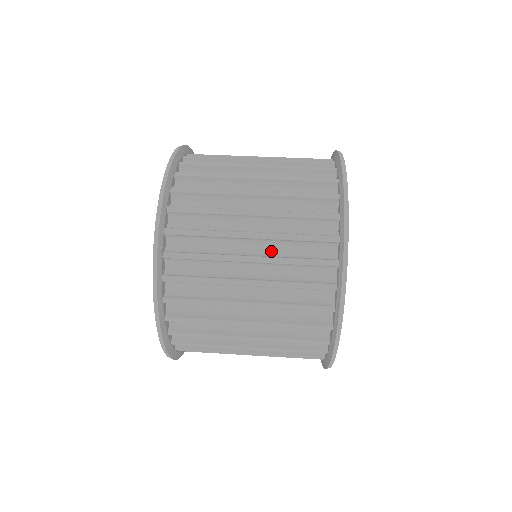
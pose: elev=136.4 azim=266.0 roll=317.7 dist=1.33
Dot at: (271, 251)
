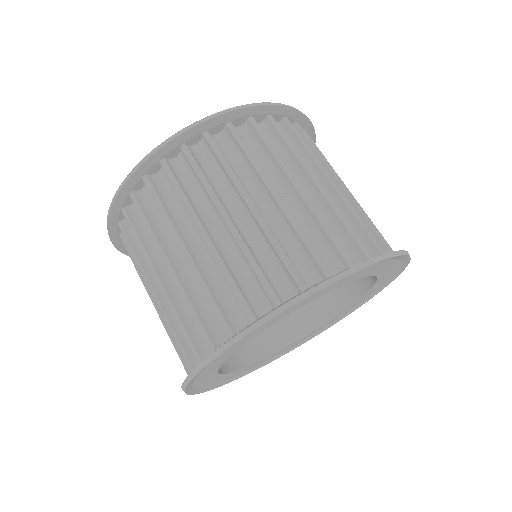
Dot at: (272, 224)
